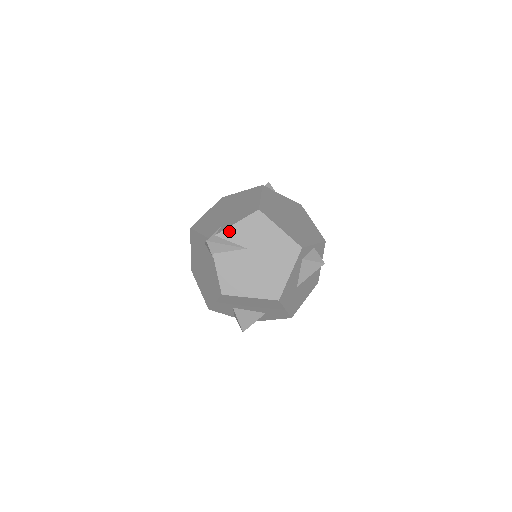
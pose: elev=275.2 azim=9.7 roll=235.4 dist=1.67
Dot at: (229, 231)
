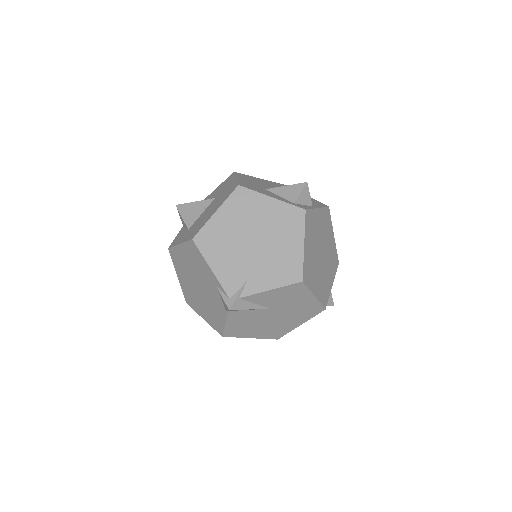
Dot at: (257, 296)
